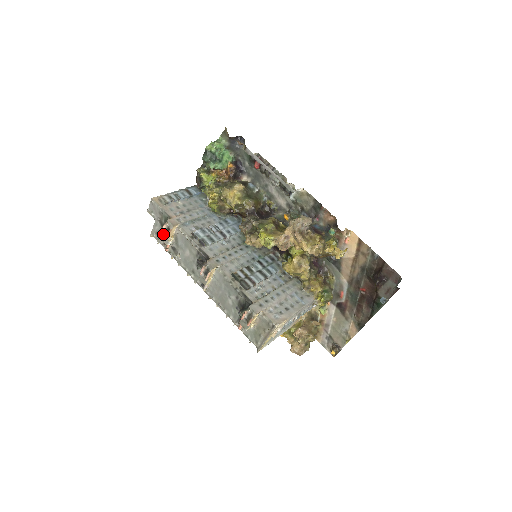
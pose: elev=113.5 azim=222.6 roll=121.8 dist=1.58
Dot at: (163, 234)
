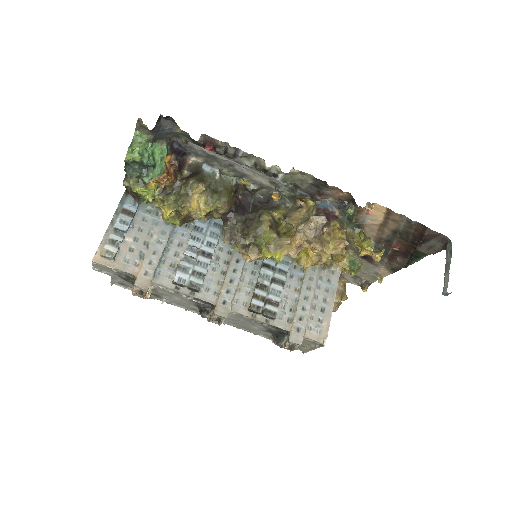
Dot at: (136, 295)
